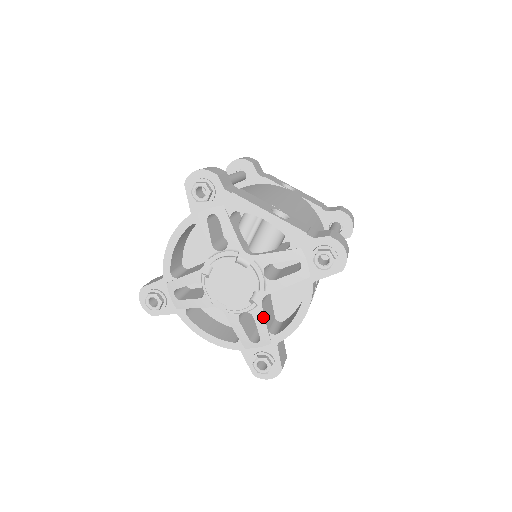
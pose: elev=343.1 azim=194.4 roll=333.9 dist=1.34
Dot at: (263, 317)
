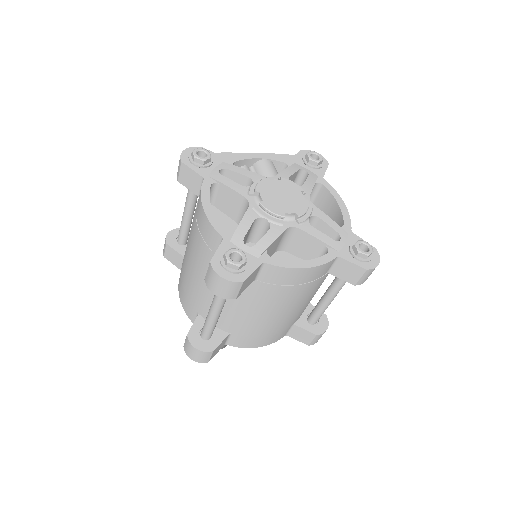
Dot at: (324, 214)
